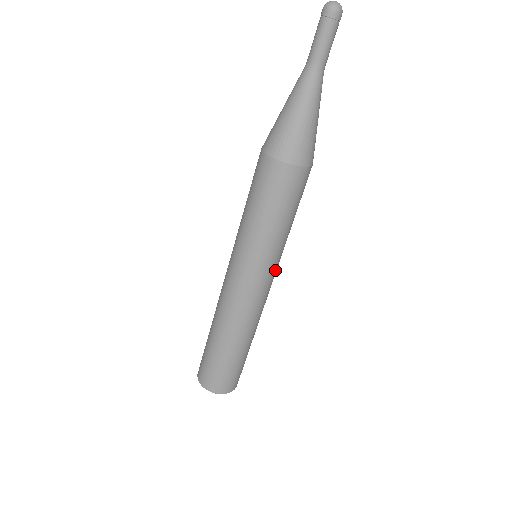
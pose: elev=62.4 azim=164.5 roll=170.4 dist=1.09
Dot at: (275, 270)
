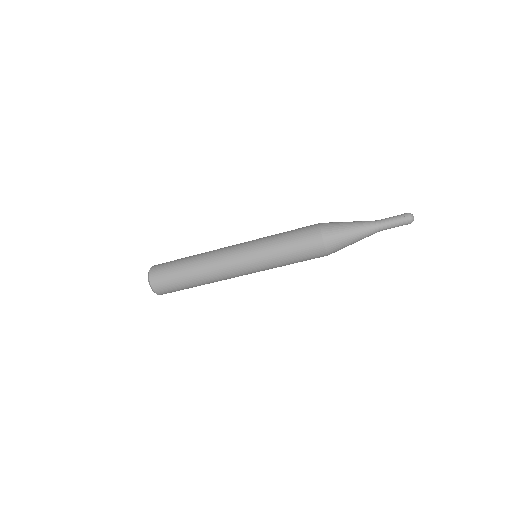
Dot at: (254, 270)
